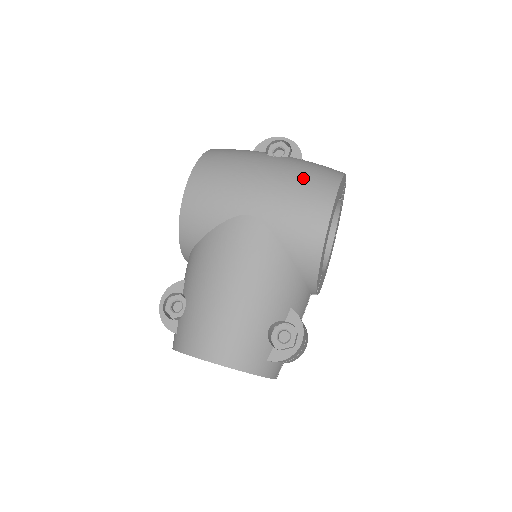
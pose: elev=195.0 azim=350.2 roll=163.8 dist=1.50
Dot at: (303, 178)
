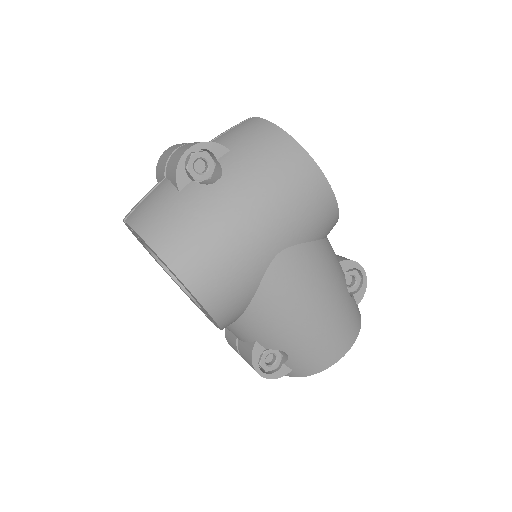
Dot at: (277, 175)
